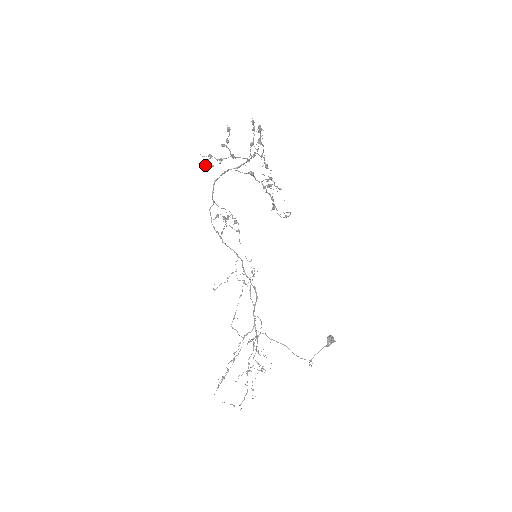
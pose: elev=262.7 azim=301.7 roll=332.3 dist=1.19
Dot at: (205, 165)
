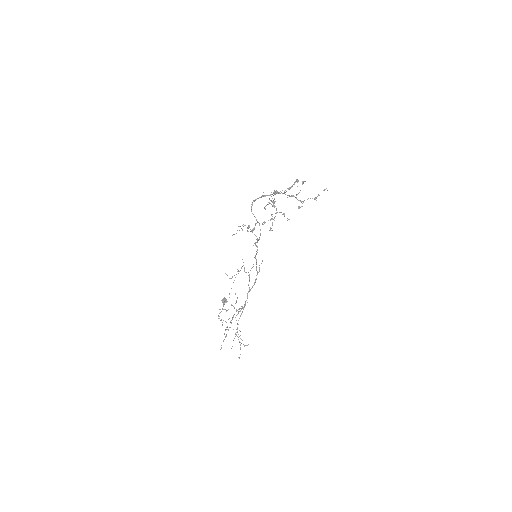
Dot at: occluded
